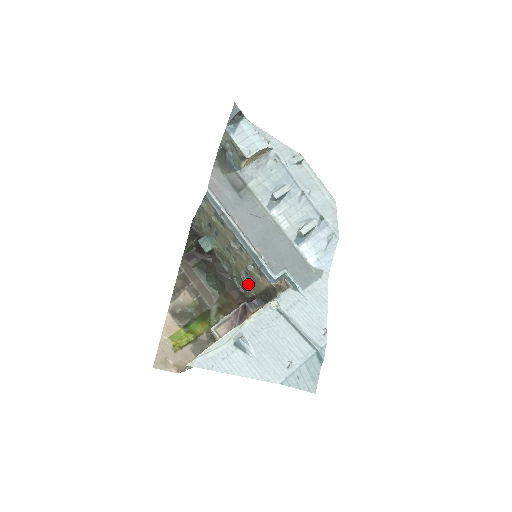
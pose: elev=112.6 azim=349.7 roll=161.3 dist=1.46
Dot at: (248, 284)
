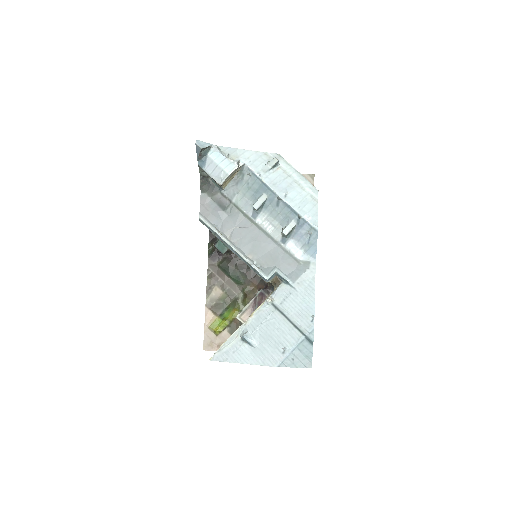
Dot at: (259, 276)
